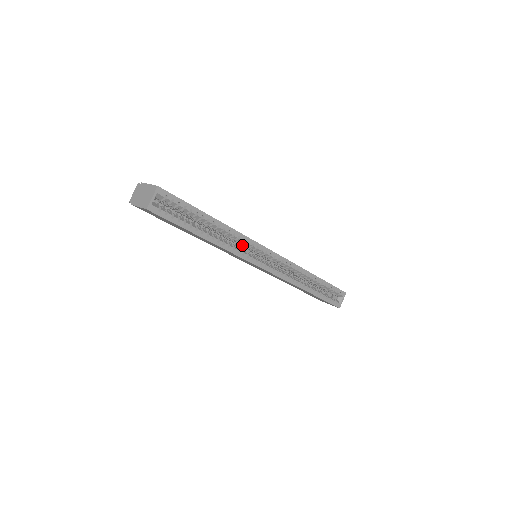
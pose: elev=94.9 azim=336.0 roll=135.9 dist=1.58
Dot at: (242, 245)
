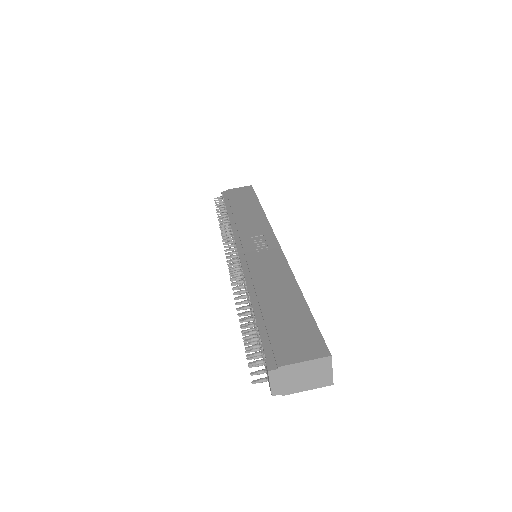
Dot at: occluded
